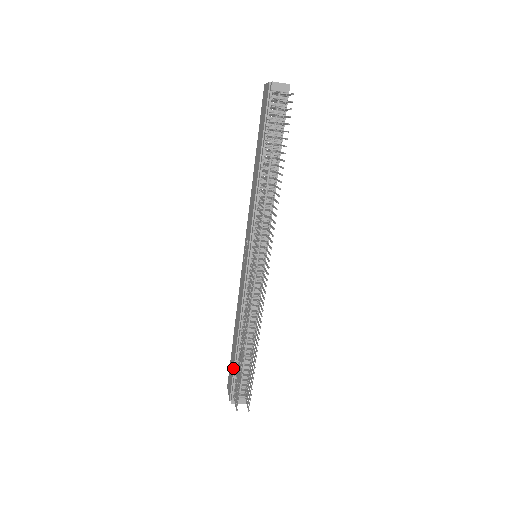
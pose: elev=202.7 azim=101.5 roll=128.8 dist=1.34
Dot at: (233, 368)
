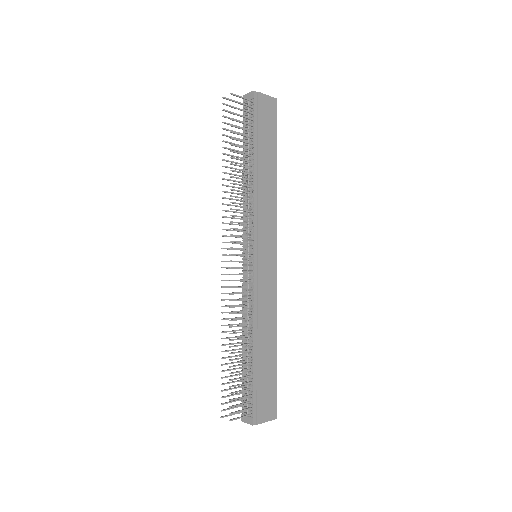
Dot at: (245, 379)
